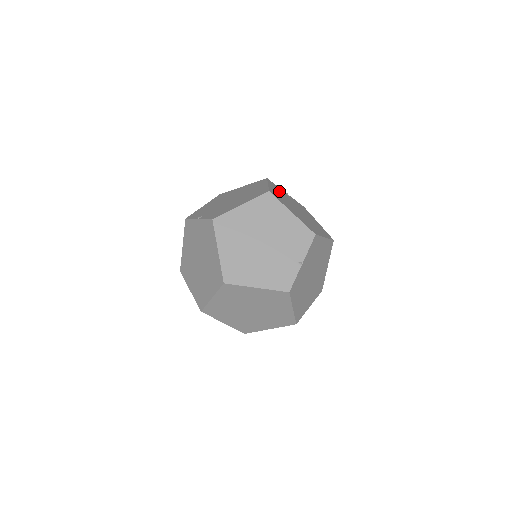
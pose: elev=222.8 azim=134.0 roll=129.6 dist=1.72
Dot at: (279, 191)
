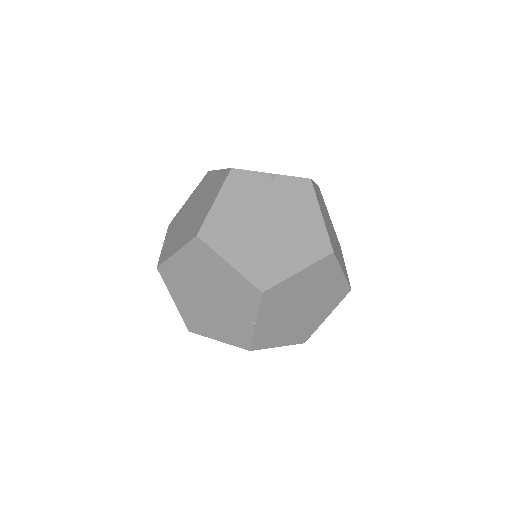
Dot at: (242, 194)
